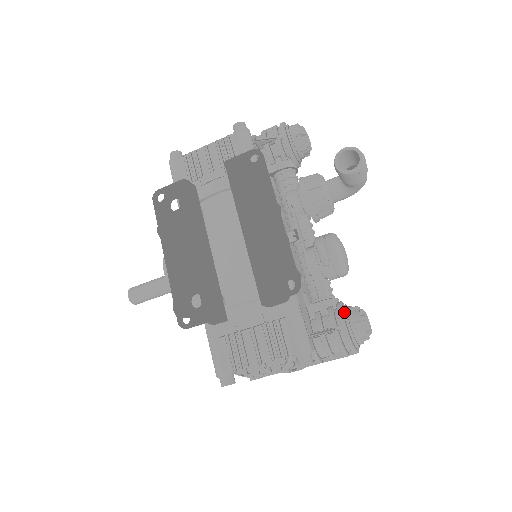
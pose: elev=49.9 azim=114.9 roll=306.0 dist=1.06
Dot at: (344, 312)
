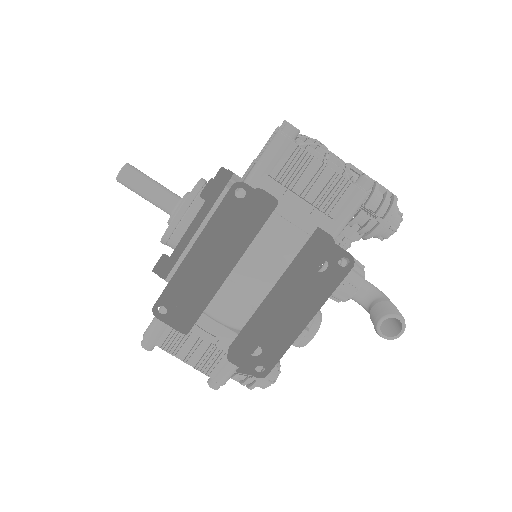
Dot at: occluded
